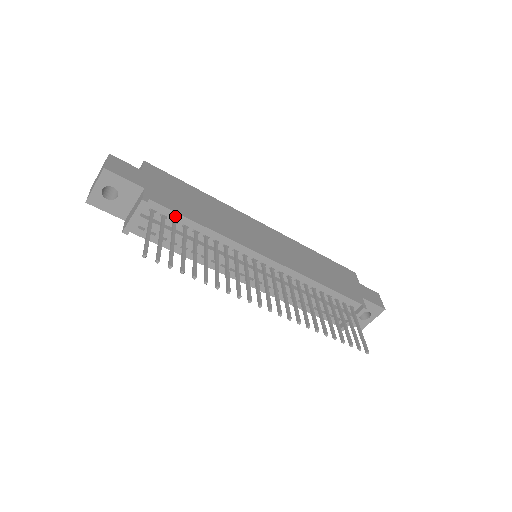
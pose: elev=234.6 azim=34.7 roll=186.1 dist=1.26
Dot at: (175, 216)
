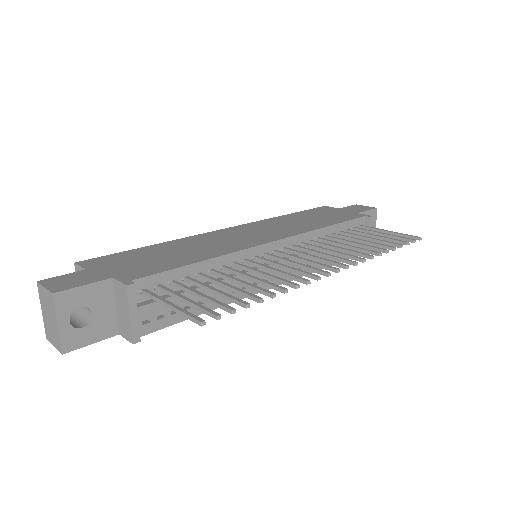
Dot at: (169, 276)
